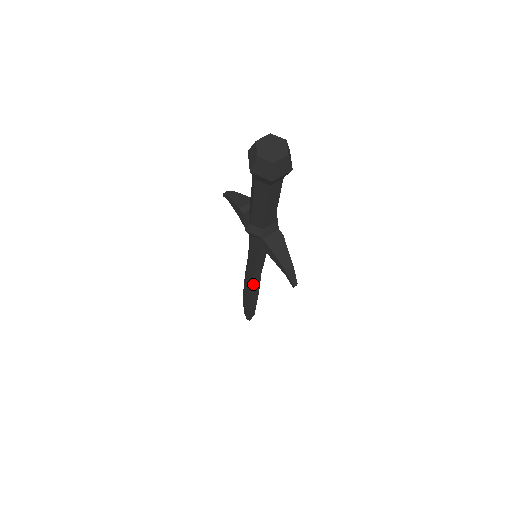
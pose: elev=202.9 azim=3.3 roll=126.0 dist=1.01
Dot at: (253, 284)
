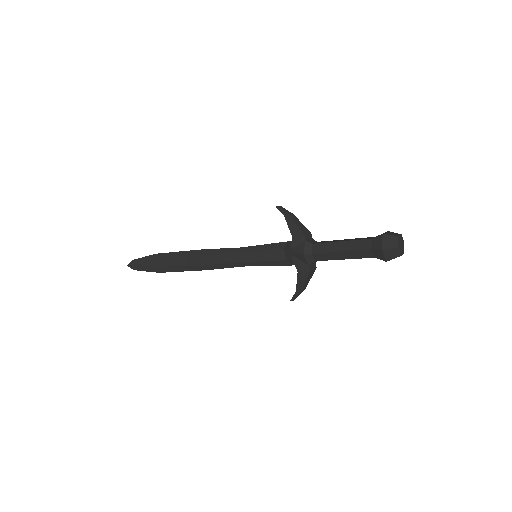
Dot at: (215, 264)
